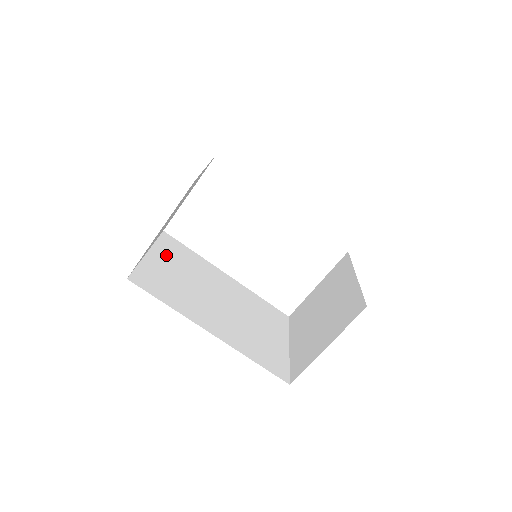
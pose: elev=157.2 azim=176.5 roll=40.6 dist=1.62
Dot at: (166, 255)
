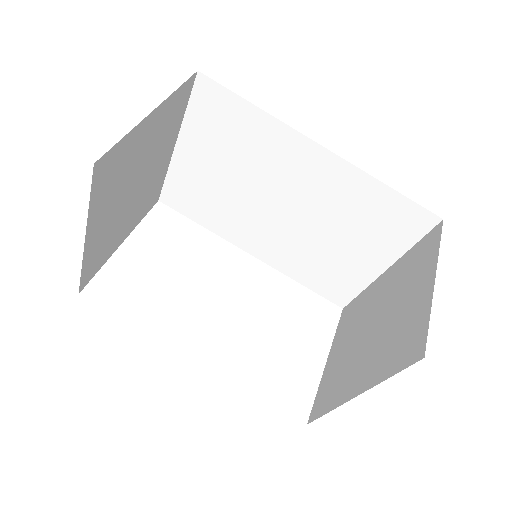
Dot at: occluded
